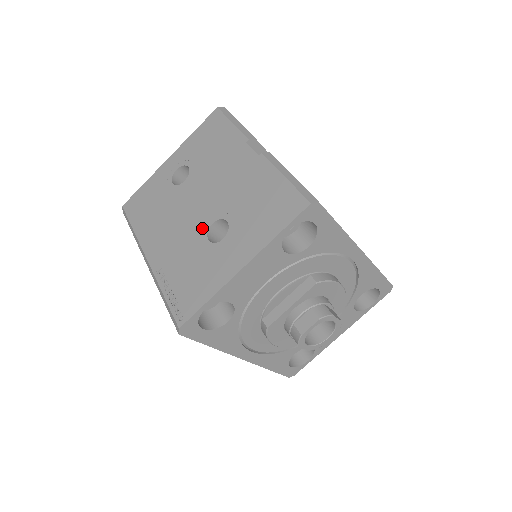
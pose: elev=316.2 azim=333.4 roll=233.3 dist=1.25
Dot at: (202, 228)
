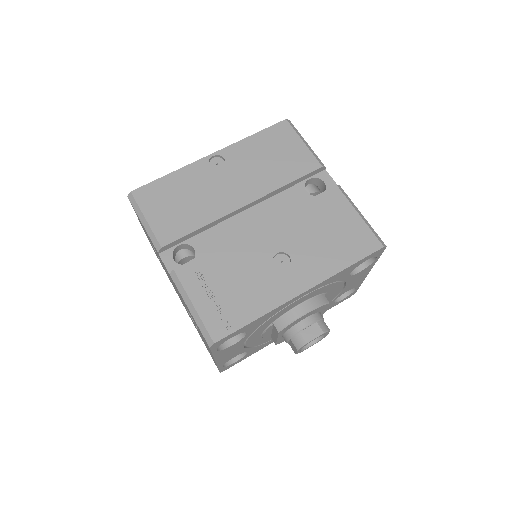
Dot at: (188, 312)
